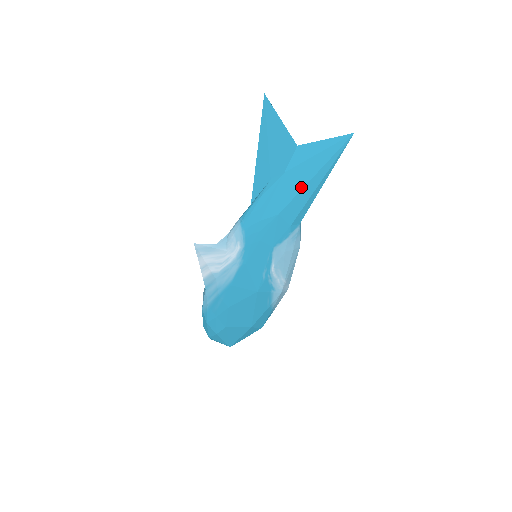
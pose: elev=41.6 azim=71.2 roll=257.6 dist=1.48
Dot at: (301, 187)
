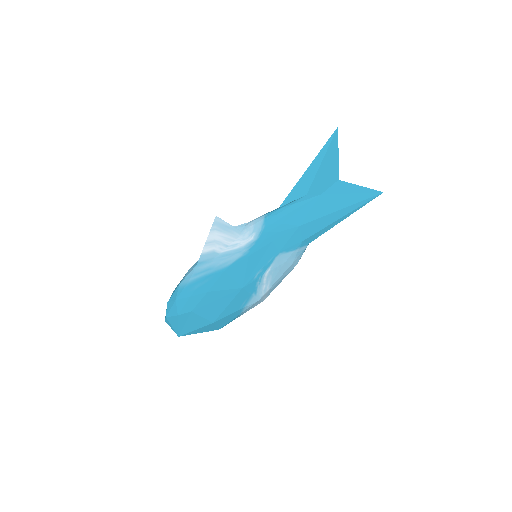
Dot at: (327, 213)
